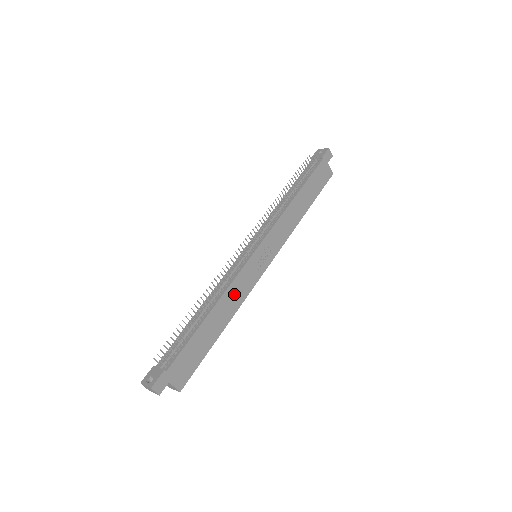
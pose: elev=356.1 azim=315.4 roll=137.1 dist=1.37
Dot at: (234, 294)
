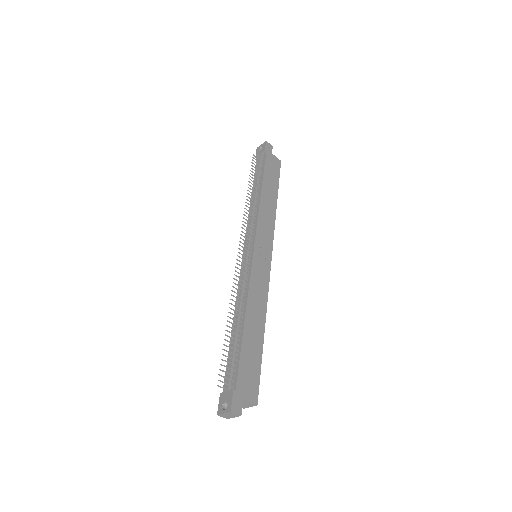
Dot at: (256, 295)
